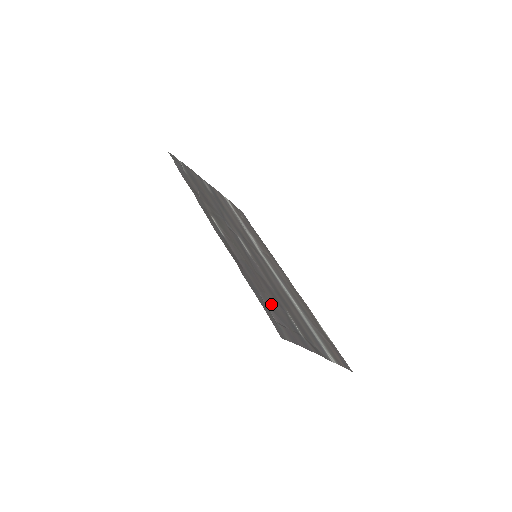
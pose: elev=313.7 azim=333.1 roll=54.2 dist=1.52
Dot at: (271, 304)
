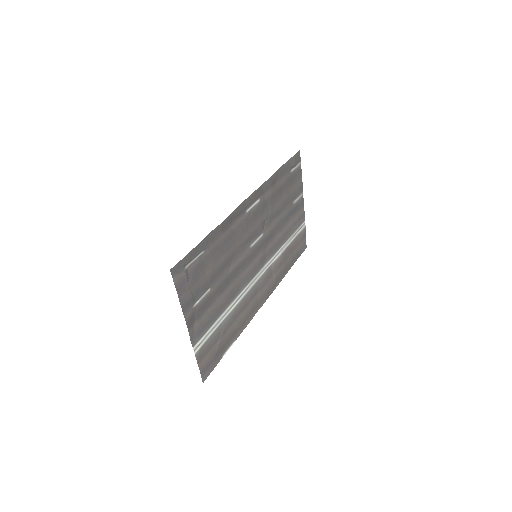
Dot at: (205, 265)
